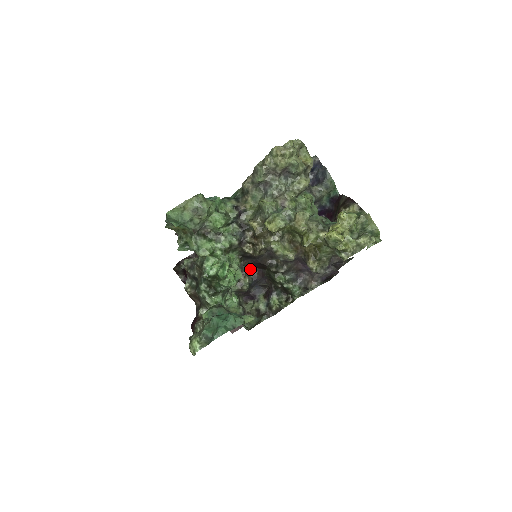
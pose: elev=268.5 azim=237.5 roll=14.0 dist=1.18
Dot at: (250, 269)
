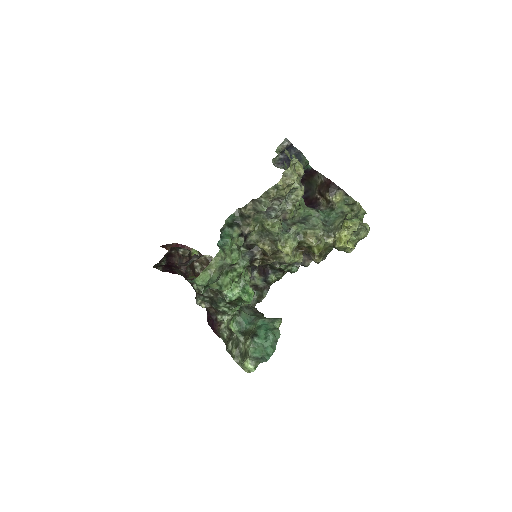
Dot at: occluded
